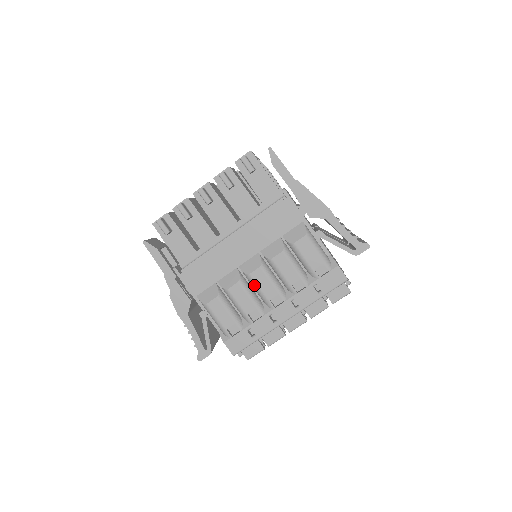
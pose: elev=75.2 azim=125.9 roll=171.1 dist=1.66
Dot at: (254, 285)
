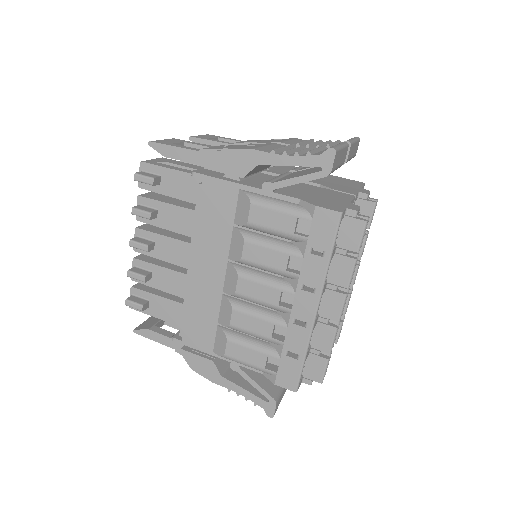
Dot at: (250, 301)
